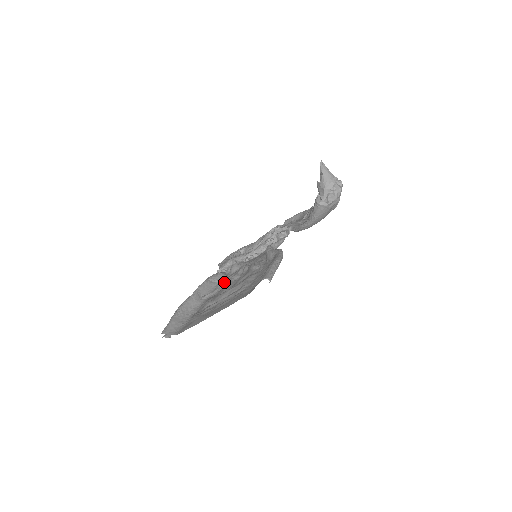
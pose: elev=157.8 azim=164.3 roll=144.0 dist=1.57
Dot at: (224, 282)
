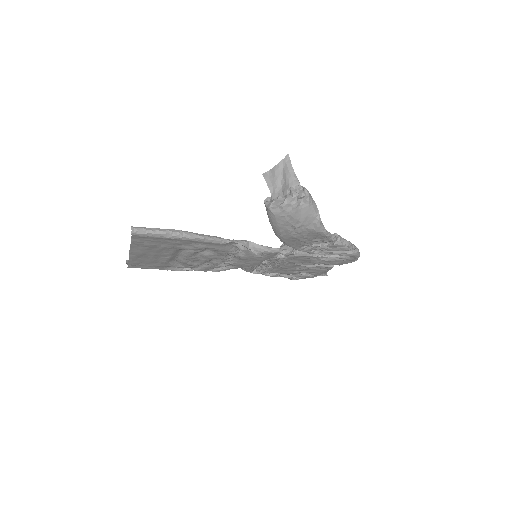
Dot at: occluded
